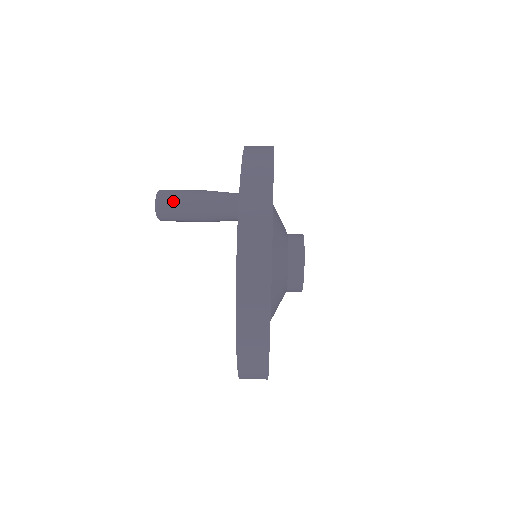
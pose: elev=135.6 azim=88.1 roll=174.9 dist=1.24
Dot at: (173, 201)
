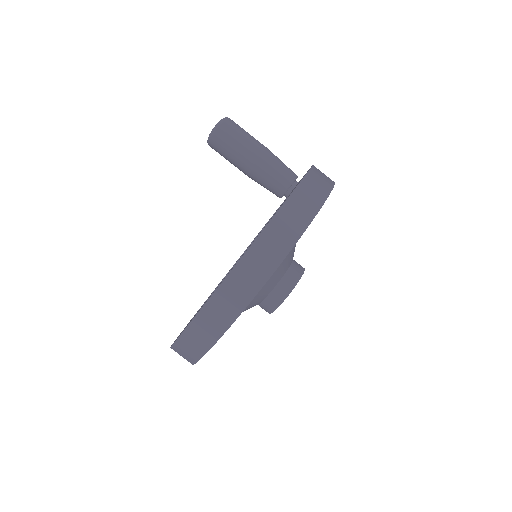
Dot at: (228, 142)
